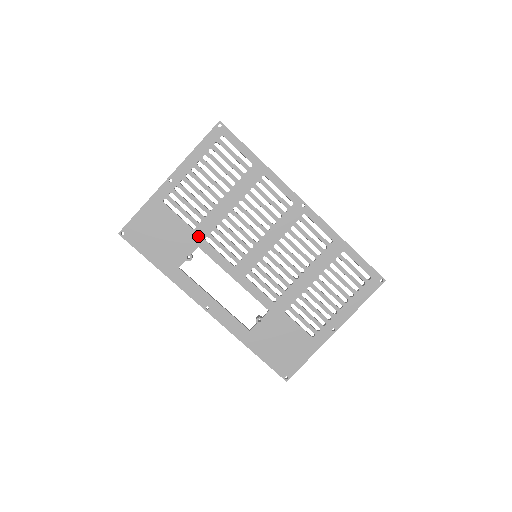
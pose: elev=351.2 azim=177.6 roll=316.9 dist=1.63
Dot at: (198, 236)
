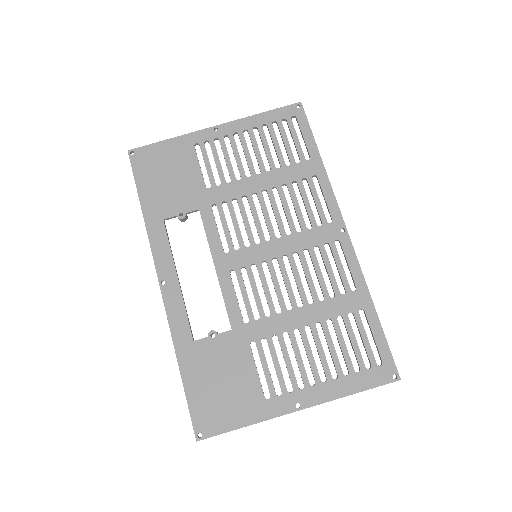
Dot at: (207, 198)
